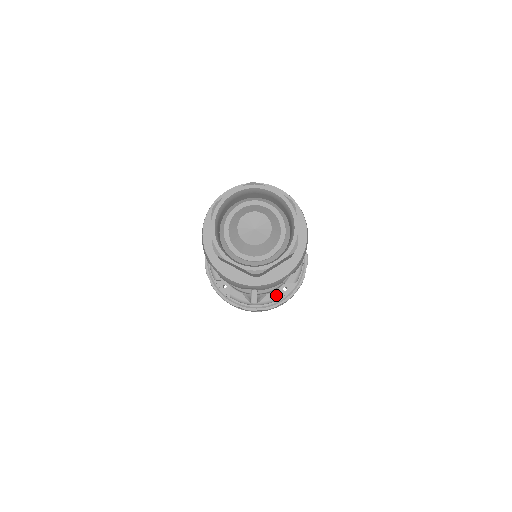
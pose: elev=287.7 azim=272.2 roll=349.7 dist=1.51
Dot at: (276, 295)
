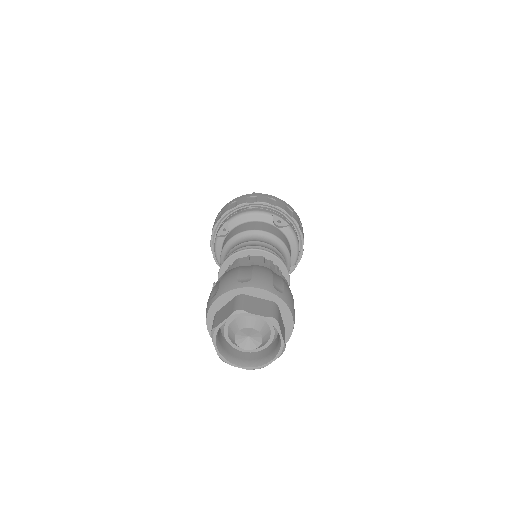
Dot at: occluded
